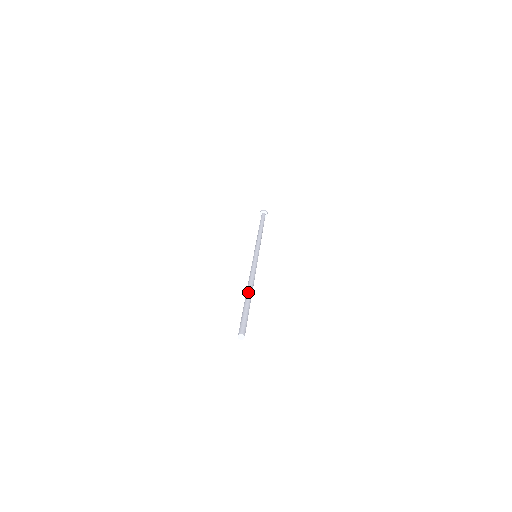
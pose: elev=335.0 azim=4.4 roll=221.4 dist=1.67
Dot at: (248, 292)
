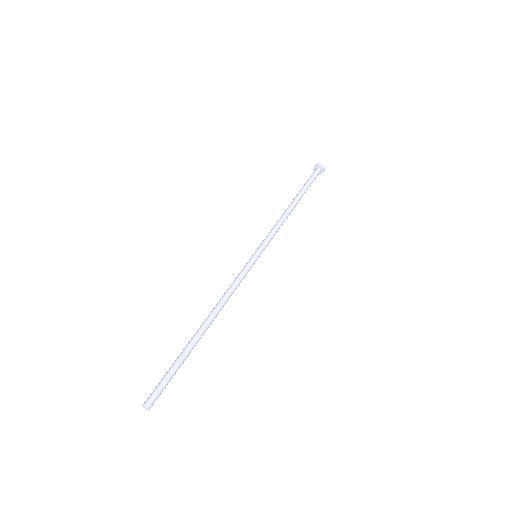
Dot at: (199, 329)
